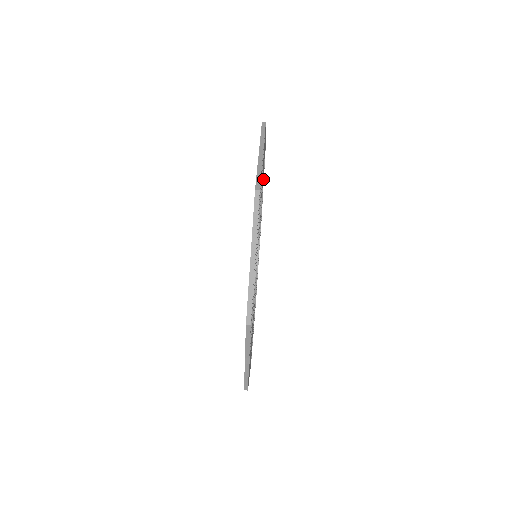
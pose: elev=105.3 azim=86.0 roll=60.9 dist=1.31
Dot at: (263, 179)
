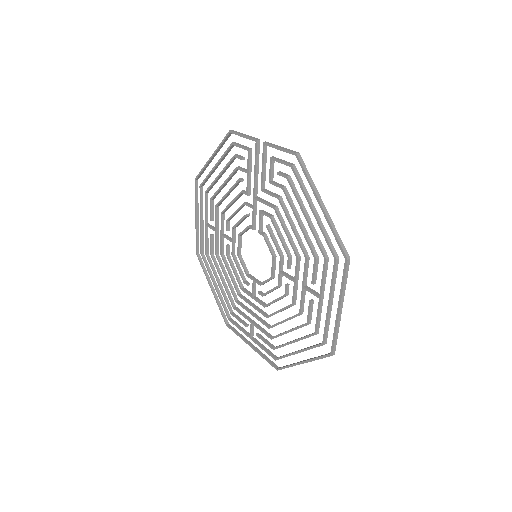
Dot at: (240, 318)
